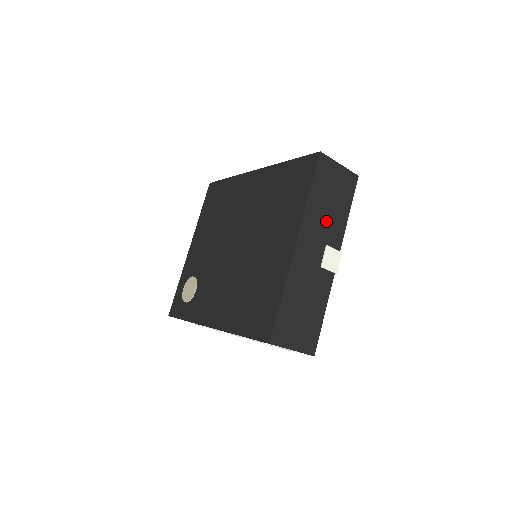
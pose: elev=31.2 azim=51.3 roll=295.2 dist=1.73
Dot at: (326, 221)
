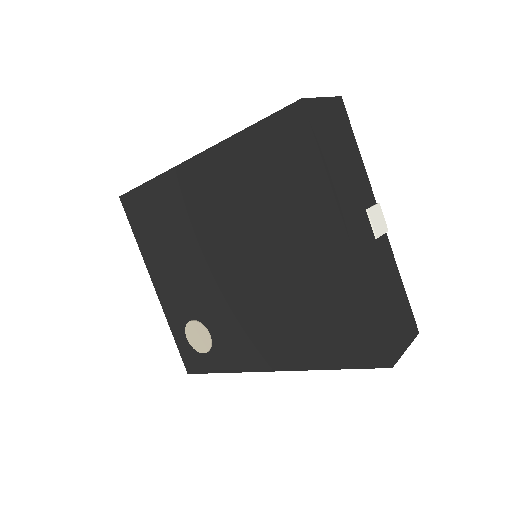
Dot at: (351, 182)
